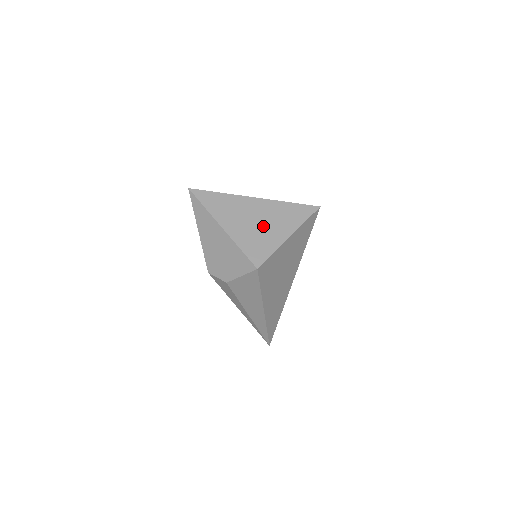
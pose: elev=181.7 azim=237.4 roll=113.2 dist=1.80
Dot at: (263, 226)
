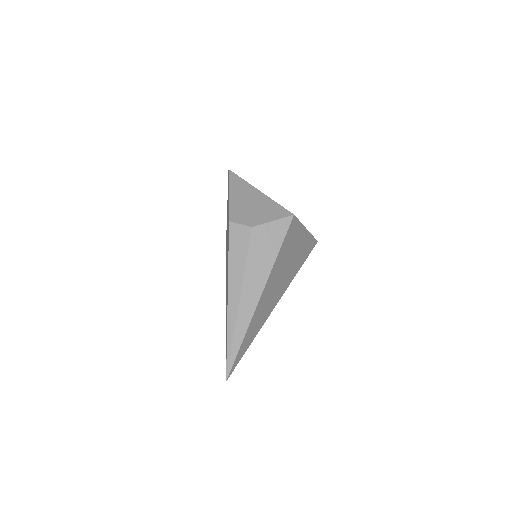
Dot at: occluded
